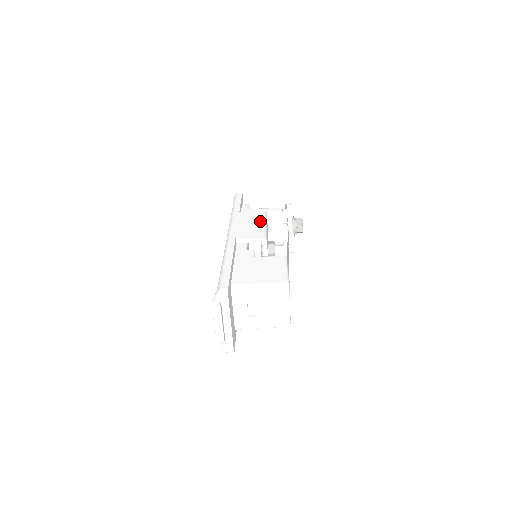
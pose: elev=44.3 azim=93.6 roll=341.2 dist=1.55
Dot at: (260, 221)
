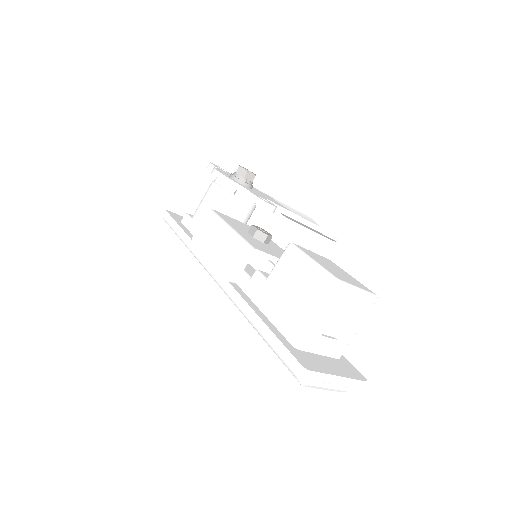
Dot at: (220, 230)
